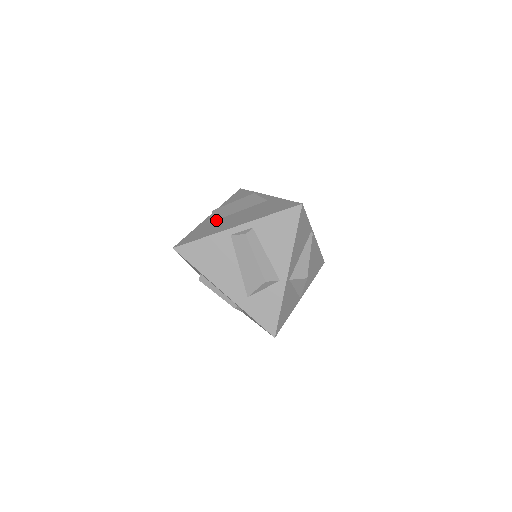
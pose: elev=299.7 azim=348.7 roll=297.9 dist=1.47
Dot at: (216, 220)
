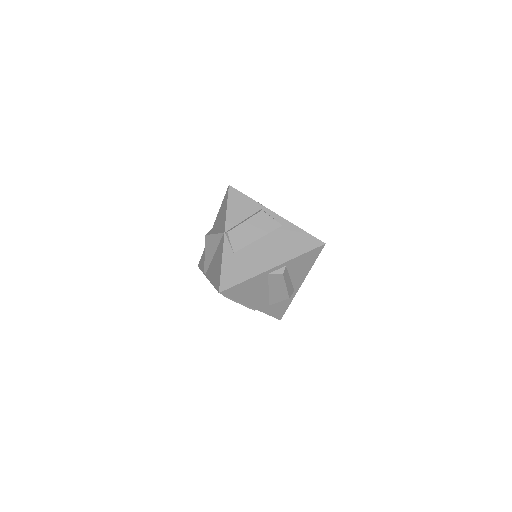
Dot at: (241, 250)
